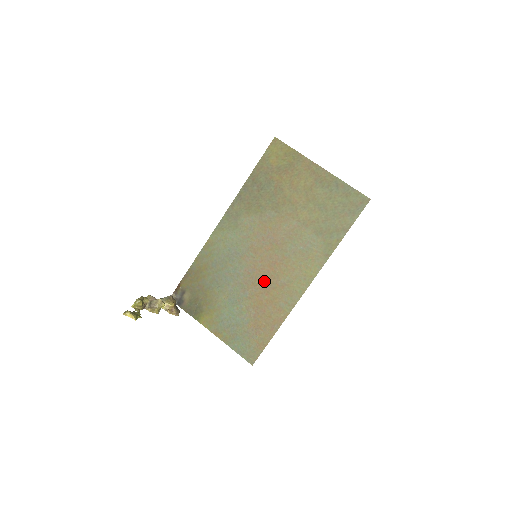
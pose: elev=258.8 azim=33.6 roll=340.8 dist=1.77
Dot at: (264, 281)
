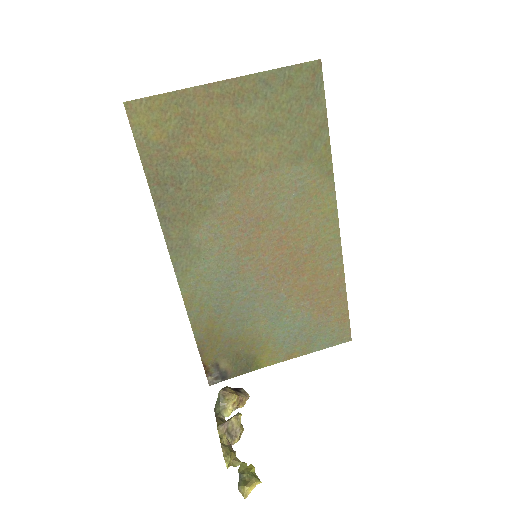
Dot at: (288, 267)
